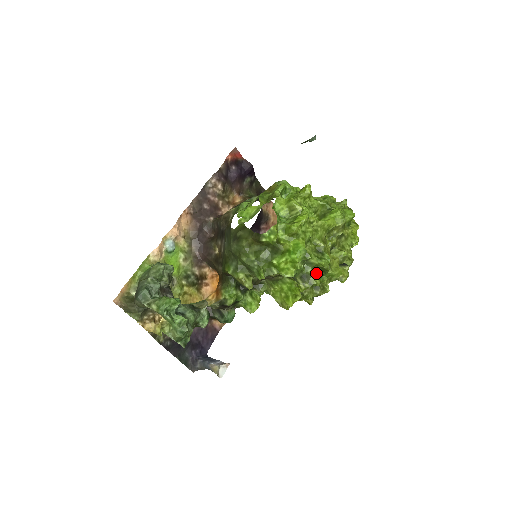
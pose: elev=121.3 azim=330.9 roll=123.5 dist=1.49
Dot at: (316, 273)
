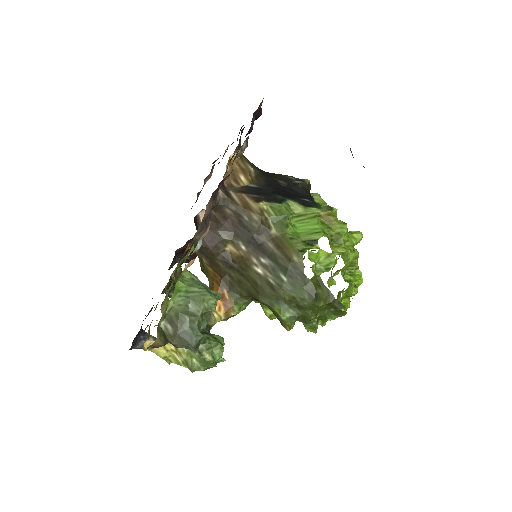
Dot at: occluded
